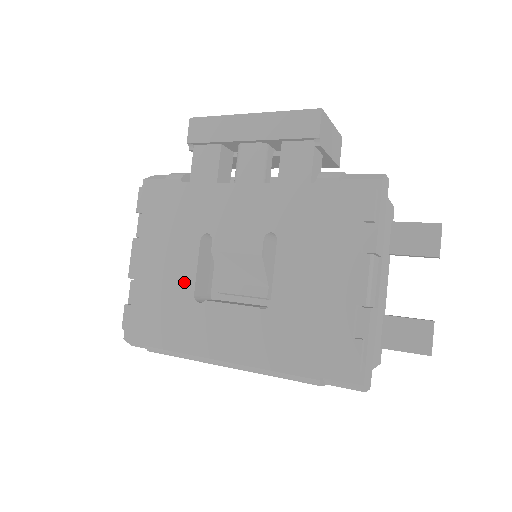
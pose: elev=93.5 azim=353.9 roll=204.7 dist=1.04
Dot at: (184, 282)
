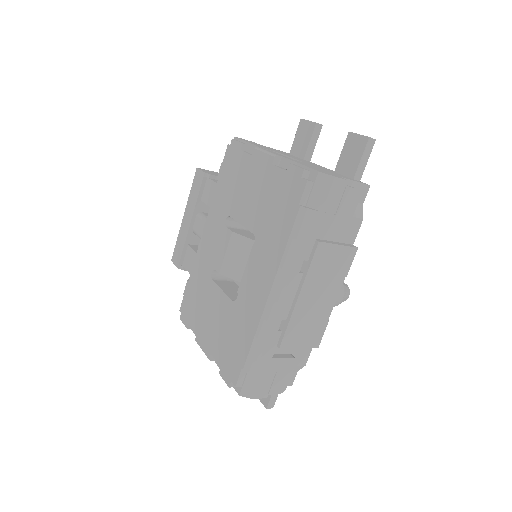
Dot at: (225, 306)
